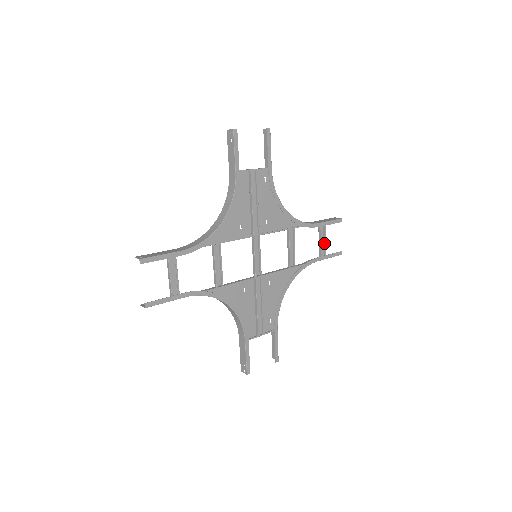
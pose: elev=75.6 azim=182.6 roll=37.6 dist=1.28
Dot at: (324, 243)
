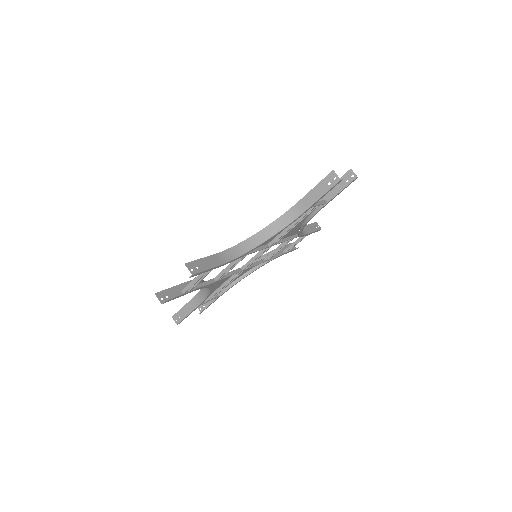
Dot at: occluded
